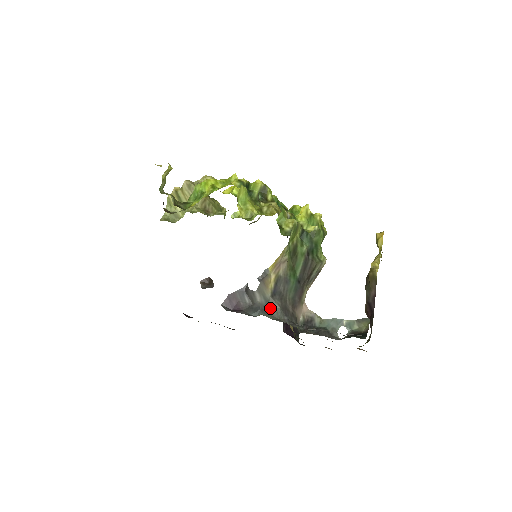
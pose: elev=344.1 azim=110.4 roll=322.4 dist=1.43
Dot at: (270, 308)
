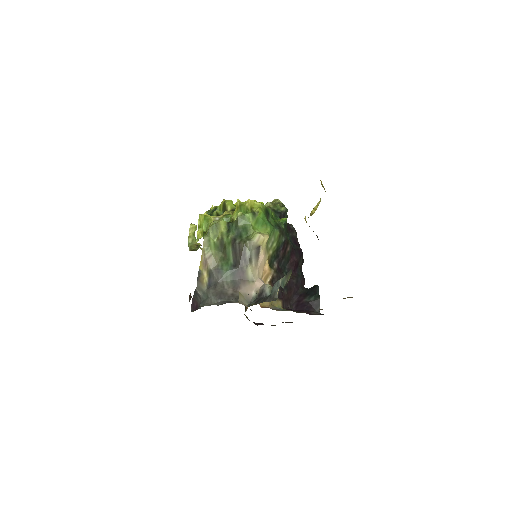
Dot at: (207, 298)
